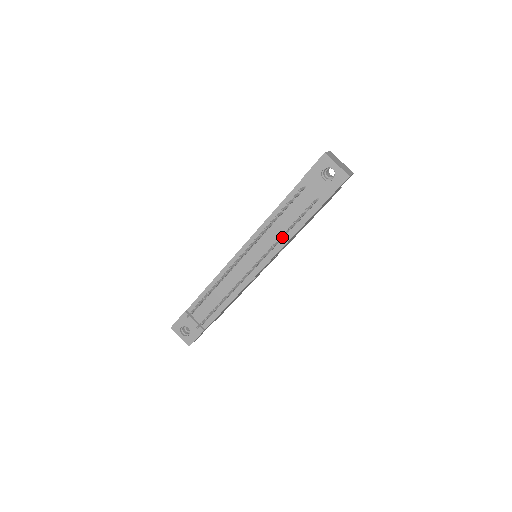
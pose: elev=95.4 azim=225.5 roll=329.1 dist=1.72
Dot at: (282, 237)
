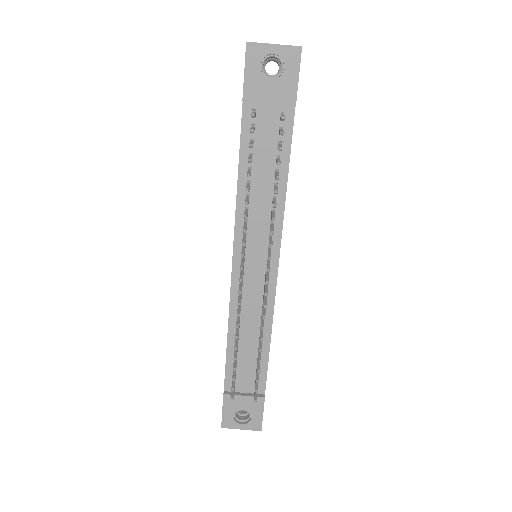
Dot at: (274, 200)
